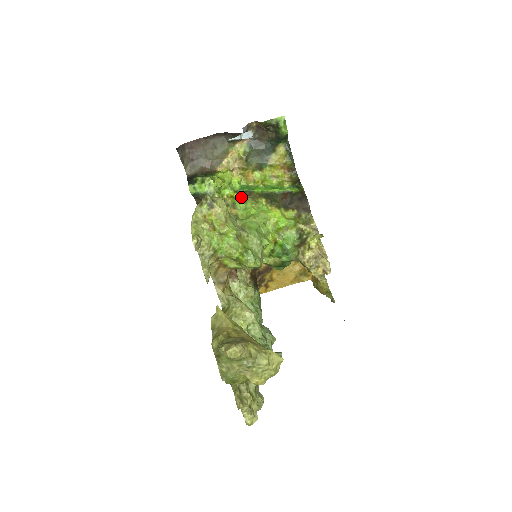
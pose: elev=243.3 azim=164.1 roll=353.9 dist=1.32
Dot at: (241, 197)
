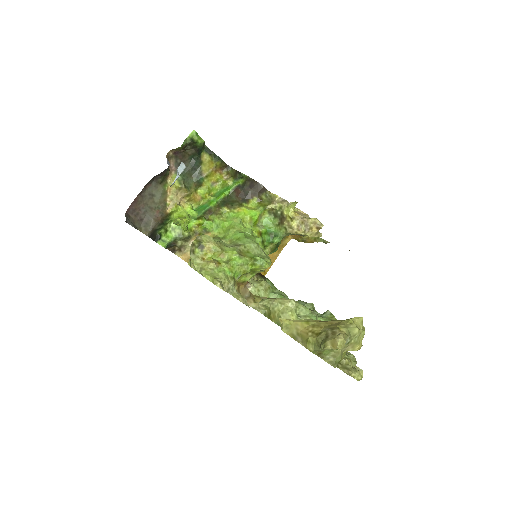
Dot at: (206, 219)
